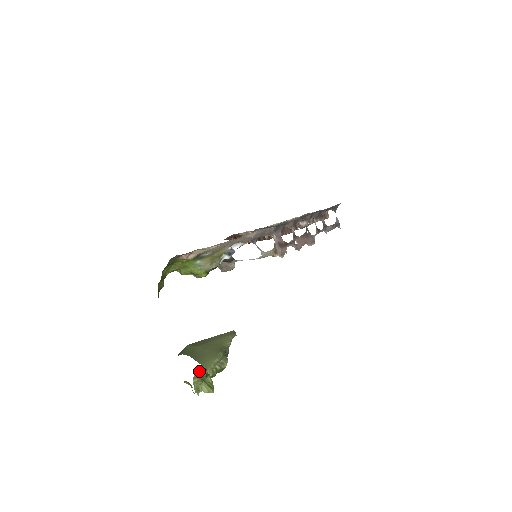
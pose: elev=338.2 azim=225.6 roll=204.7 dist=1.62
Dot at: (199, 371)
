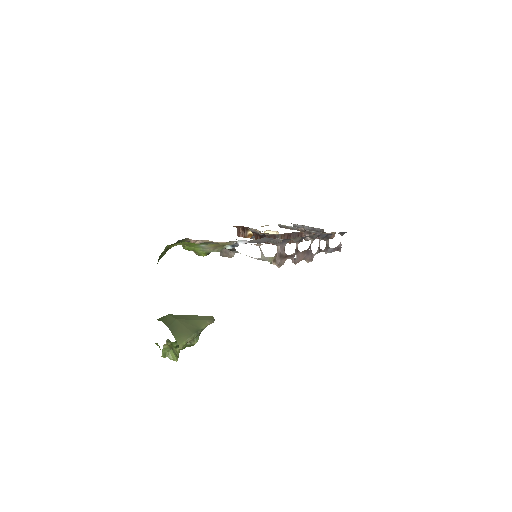
Dot at: (171, 342)
